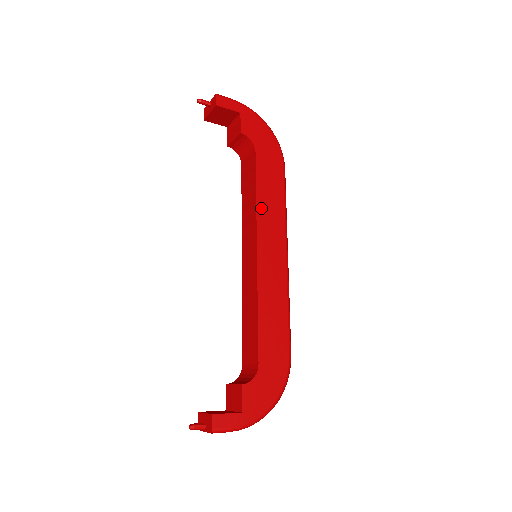
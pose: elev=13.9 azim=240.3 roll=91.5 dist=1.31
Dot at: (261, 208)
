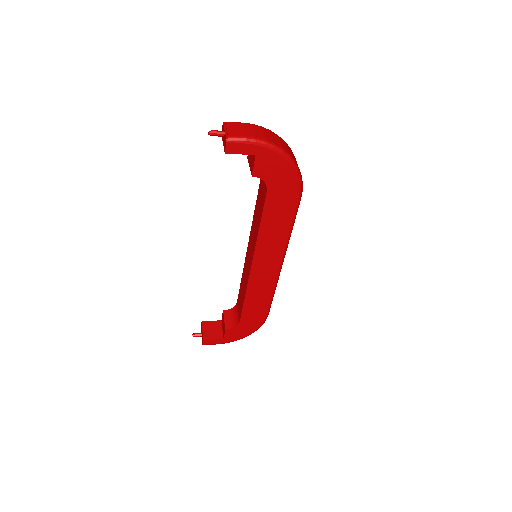
Dot at: (262, 237)
